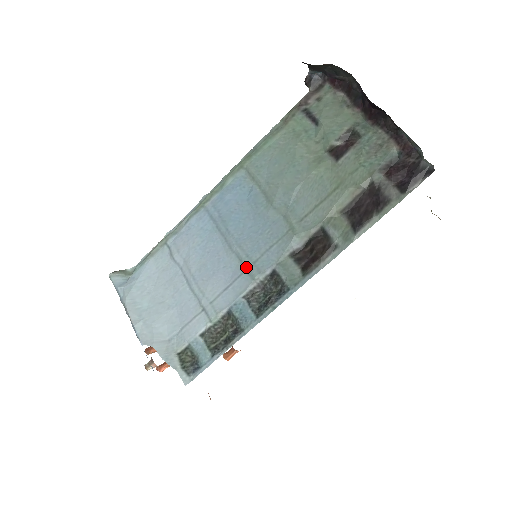
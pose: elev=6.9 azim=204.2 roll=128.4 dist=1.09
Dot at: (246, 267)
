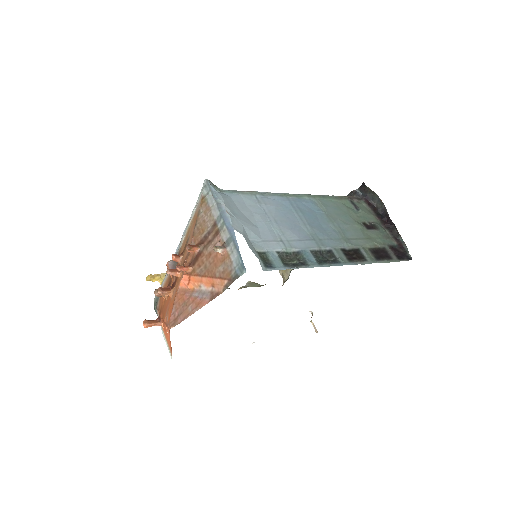
Dot at: (315, 238)
